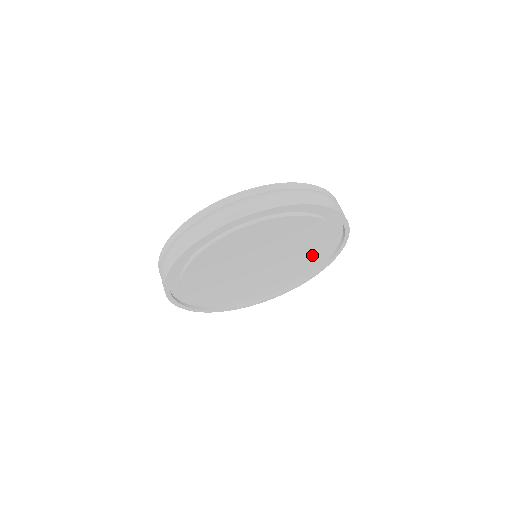
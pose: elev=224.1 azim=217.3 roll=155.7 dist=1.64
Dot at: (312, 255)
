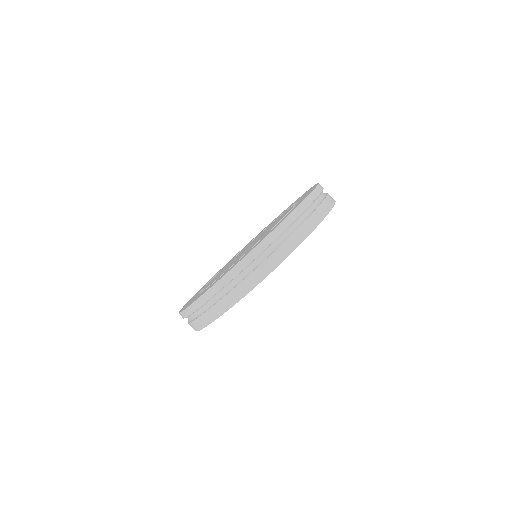
Dot at: occluded
